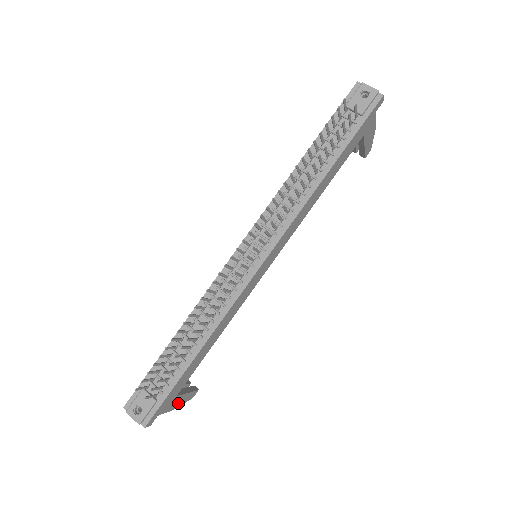
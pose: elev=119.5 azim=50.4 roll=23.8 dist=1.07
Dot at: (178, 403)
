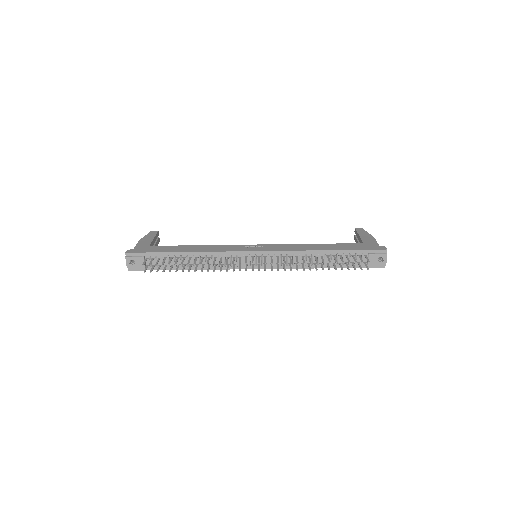
Dot at: occluded
